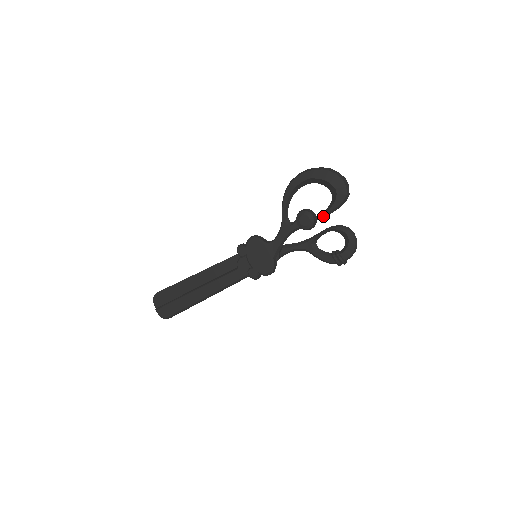
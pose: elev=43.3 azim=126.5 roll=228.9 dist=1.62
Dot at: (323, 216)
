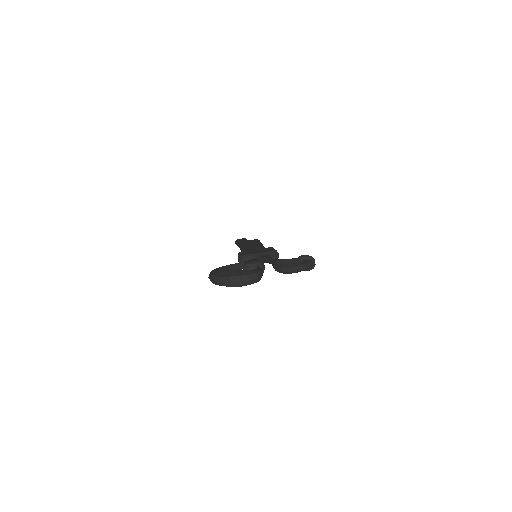
Dot at: occluded
